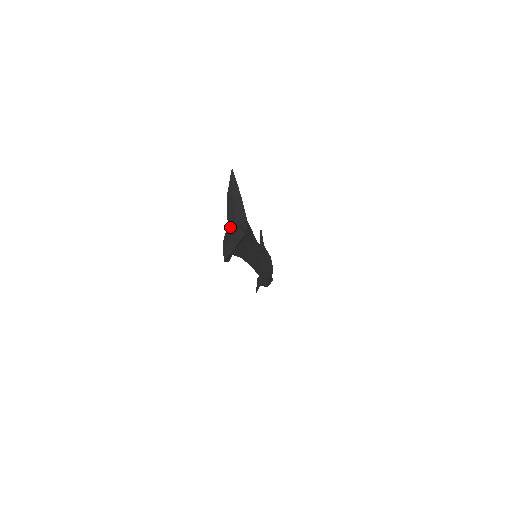
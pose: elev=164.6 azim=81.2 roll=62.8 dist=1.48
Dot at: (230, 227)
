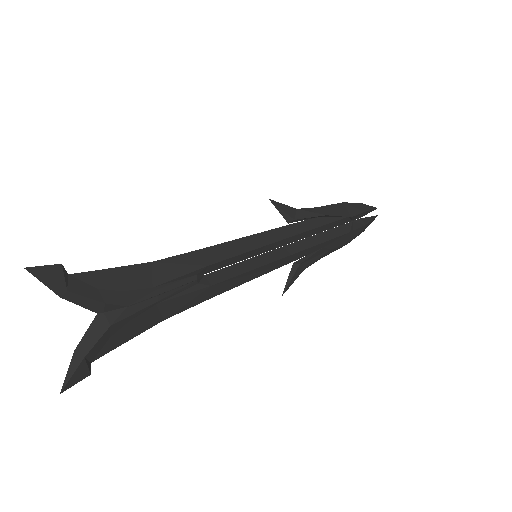
Dot at: occluded
